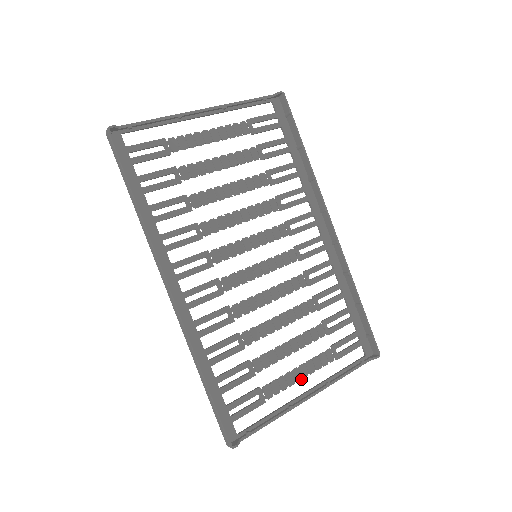
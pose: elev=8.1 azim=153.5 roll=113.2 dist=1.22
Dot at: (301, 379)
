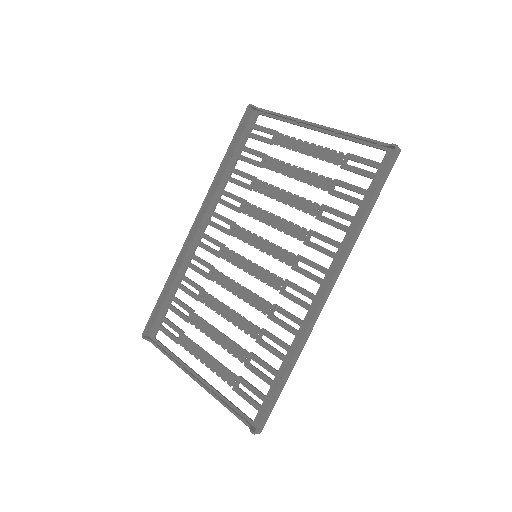
Dot at: (203, 363)
